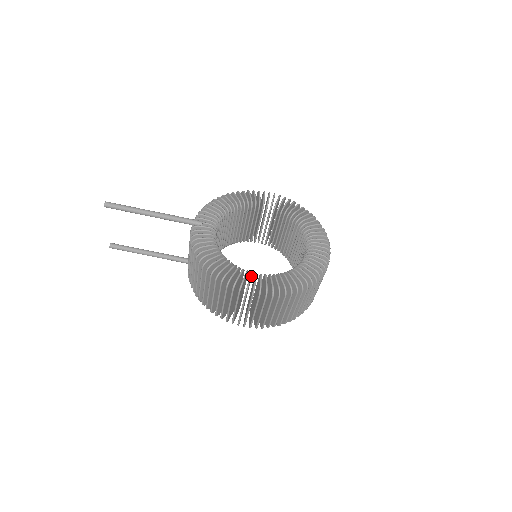
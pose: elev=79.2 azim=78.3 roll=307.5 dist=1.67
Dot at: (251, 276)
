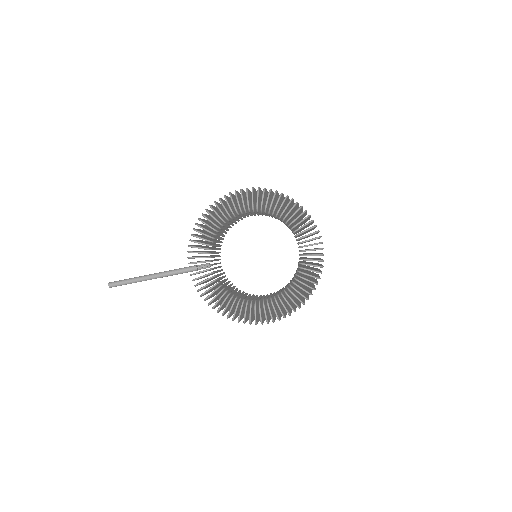
Dot at: (260, 310)
